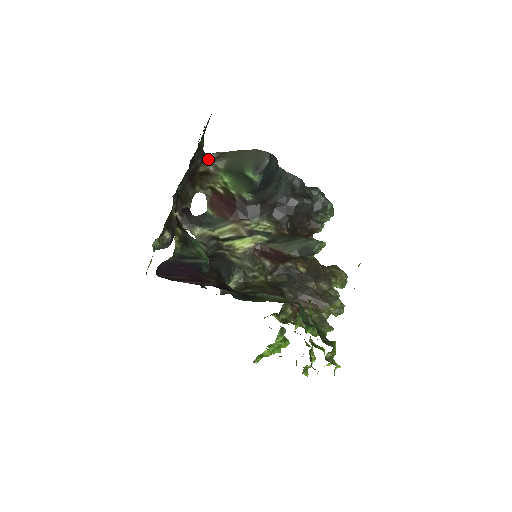
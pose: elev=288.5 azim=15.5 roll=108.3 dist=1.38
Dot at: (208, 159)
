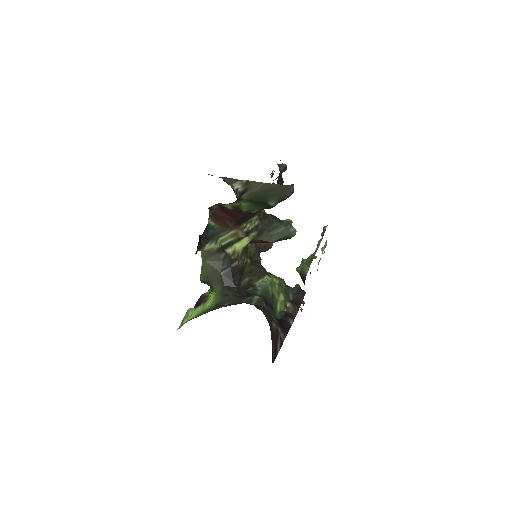
Dot at: (238, 197)
